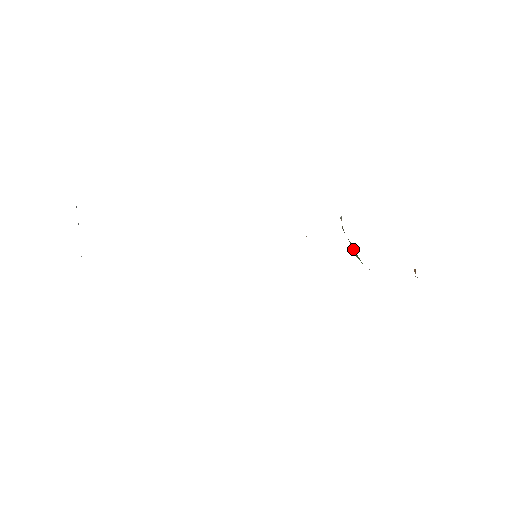
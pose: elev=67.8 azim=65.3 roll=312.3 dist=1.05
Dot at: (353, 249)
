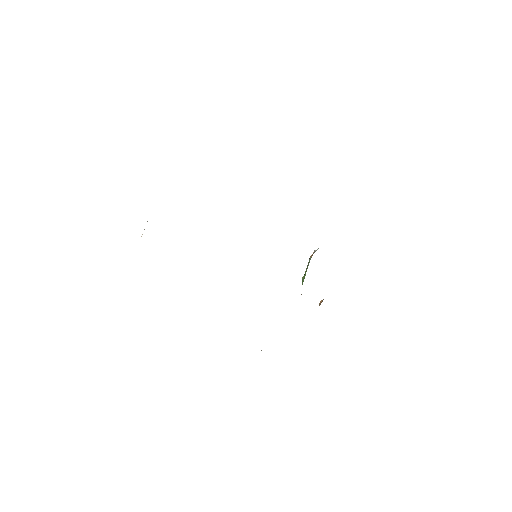
Dot at: (305, 274)
